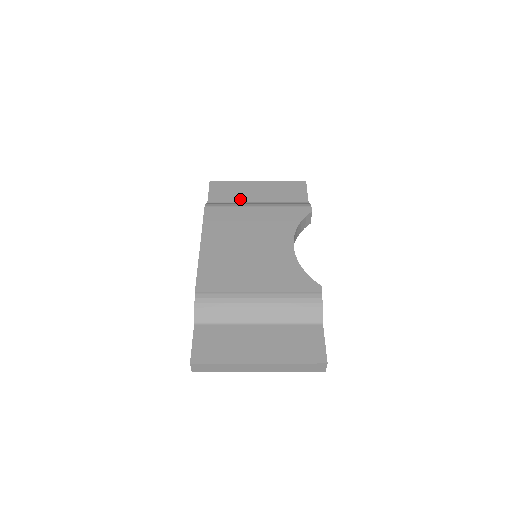
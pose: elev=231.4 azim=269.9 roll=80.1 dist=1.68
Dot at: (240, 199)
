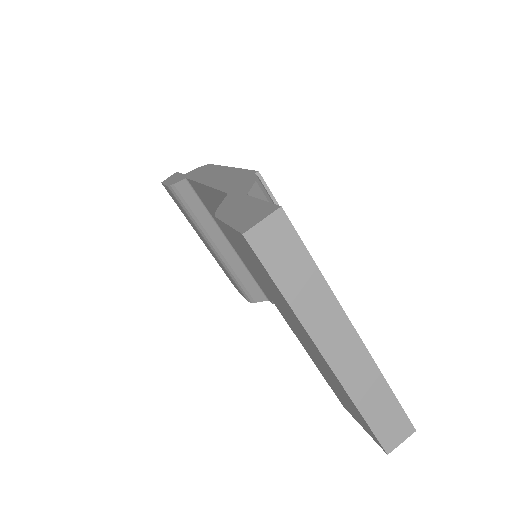
Dot at: occluded
